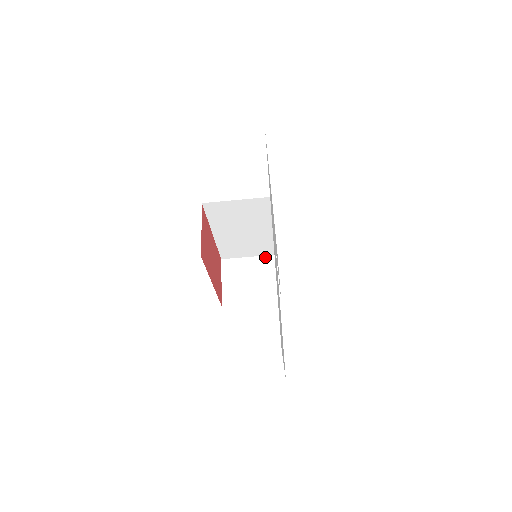
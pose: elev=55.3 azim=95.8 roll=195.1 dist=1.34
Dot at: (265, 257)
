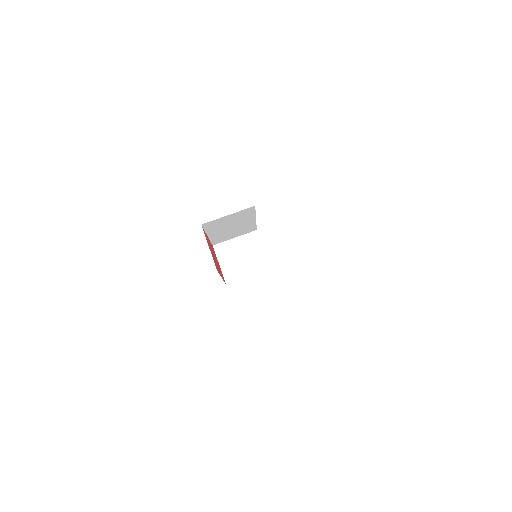
Dot at: (247, 235)
